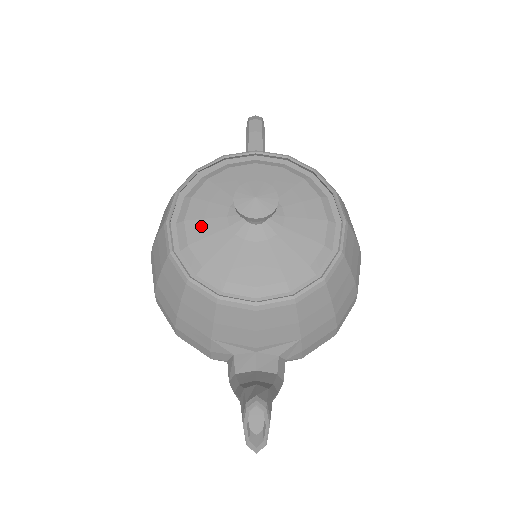
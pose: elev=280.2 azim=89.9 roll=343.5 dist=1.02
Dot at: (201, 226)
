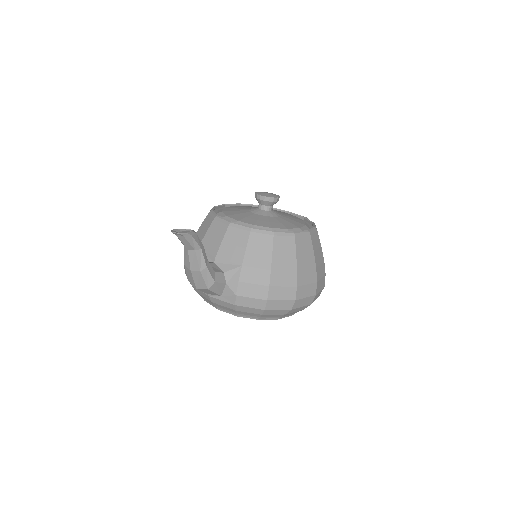
Dot at: (237, 207)
